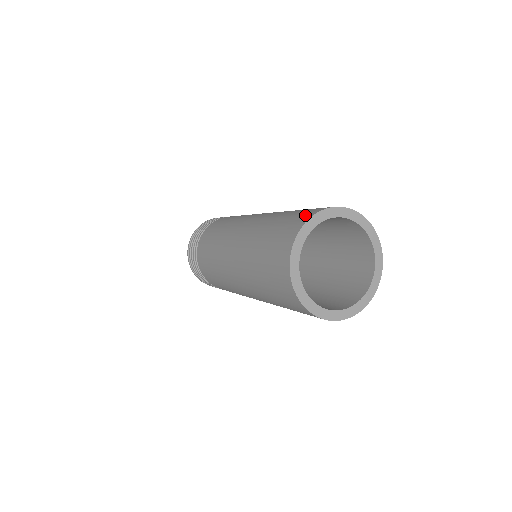
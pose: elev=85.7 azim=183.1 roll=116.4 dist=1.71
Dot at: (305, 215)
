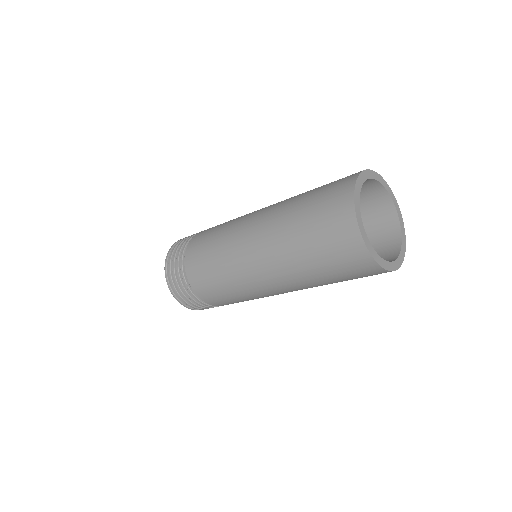
Dot at: occluded
